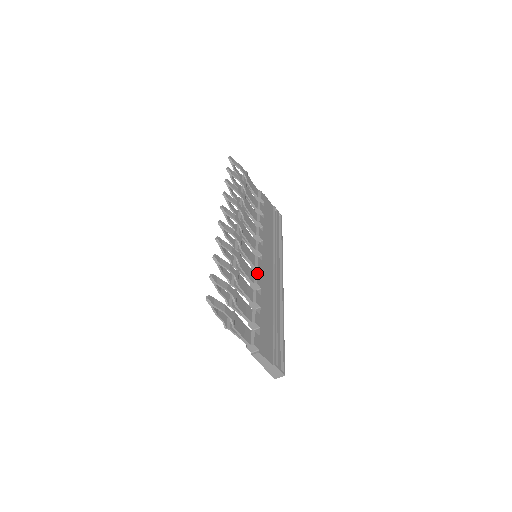
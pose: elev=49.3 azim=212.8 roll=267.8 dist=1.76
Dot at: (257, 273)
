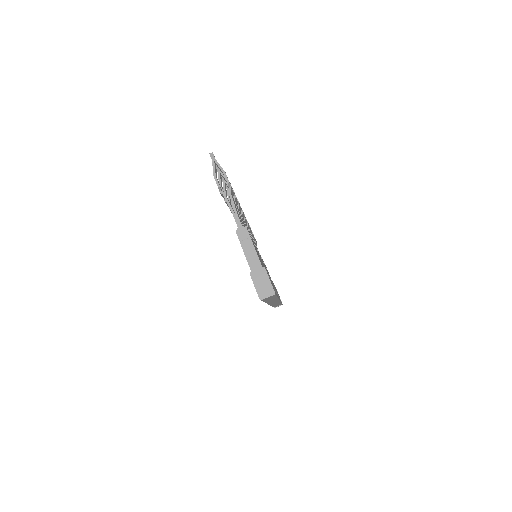
Dot at: occluded
